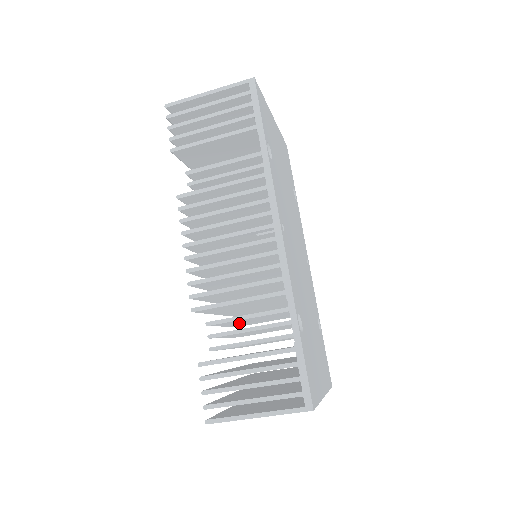
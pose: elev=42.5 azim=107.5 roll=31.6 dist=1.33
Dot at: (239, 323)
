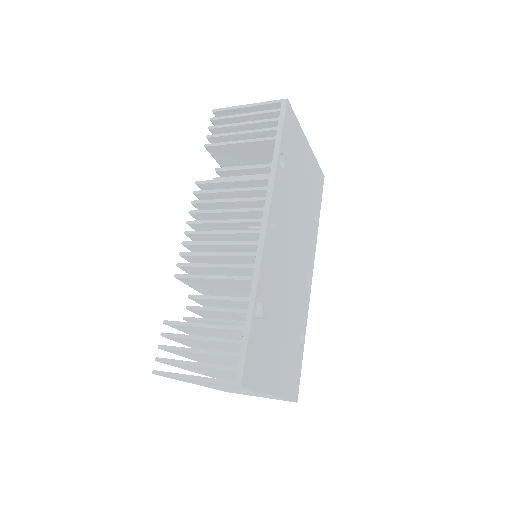
Dot at: occluded
